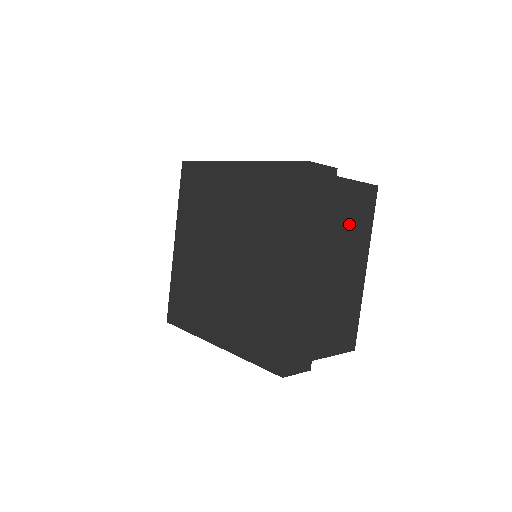
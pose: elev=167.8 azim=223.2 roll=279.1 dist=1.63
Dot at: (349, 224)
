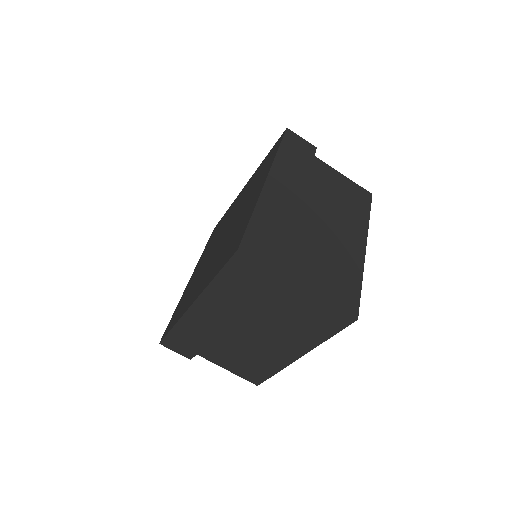
Dot at: (337, 198)
